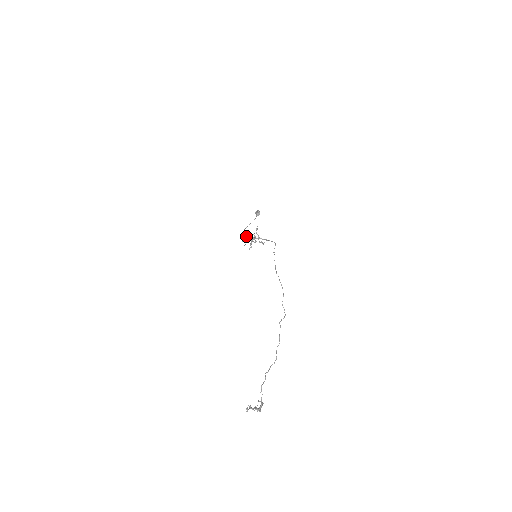
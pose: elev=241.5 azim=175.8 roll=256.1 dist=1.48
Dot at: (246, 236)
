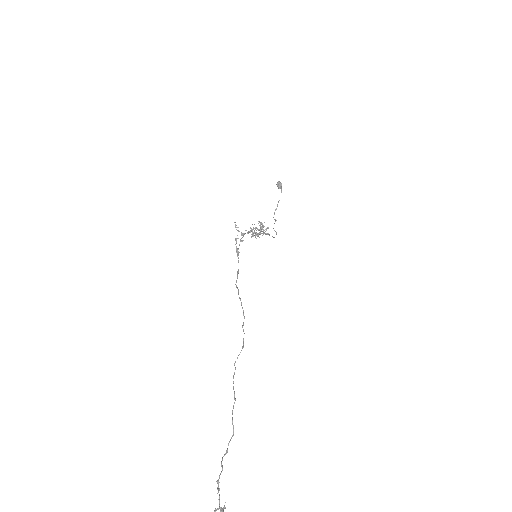
Dot at: (253, 232)
